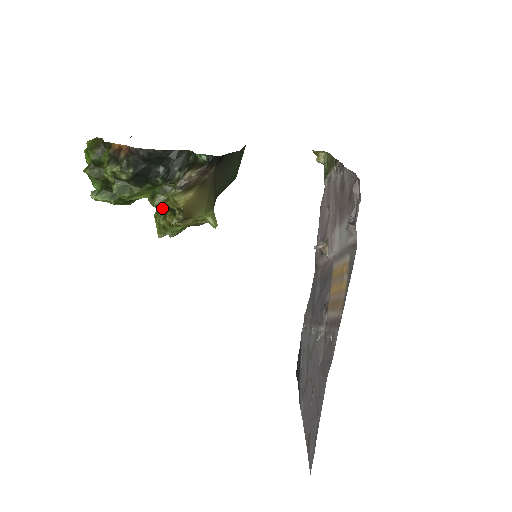
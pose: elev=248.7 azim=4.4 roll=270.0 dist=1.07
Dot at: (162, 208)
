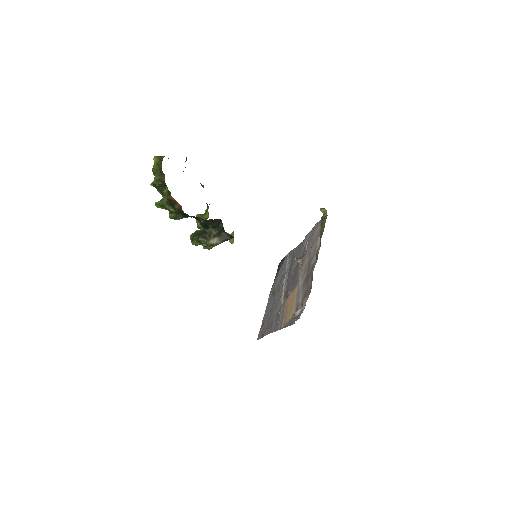
Dot at: (201, 216)
